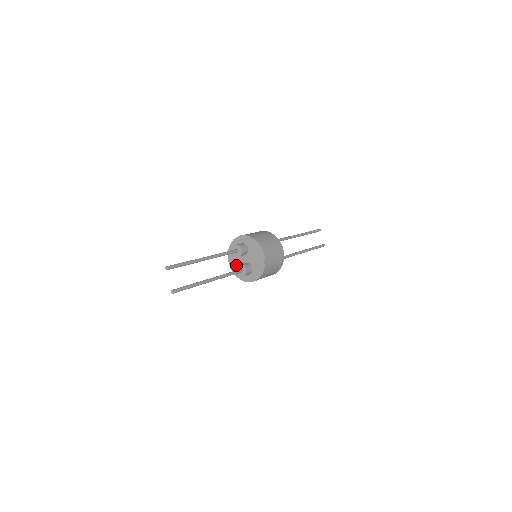
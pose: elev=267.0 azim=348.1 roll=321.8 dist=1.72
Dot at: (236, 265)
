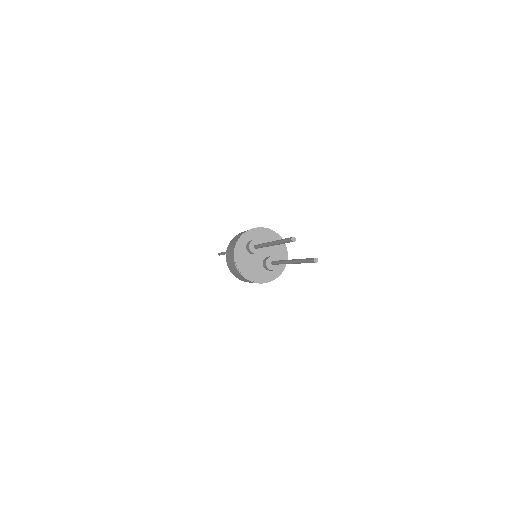
Dot at: (254, 271)
